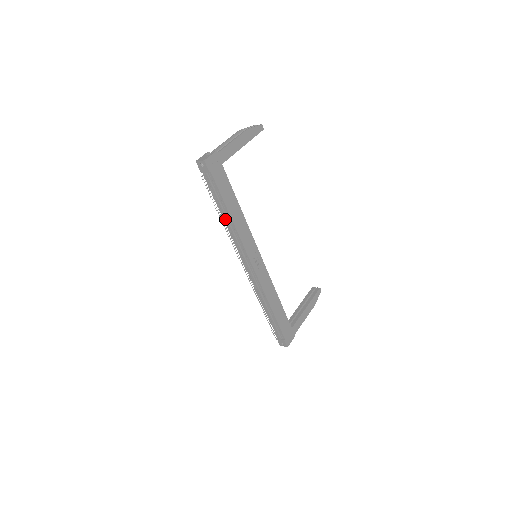
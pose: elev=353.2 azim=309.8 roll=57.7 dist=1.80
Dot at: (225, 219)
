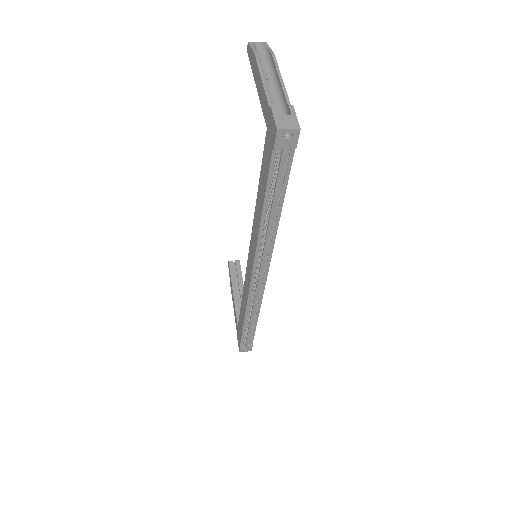
Dot at: (265, 219)
